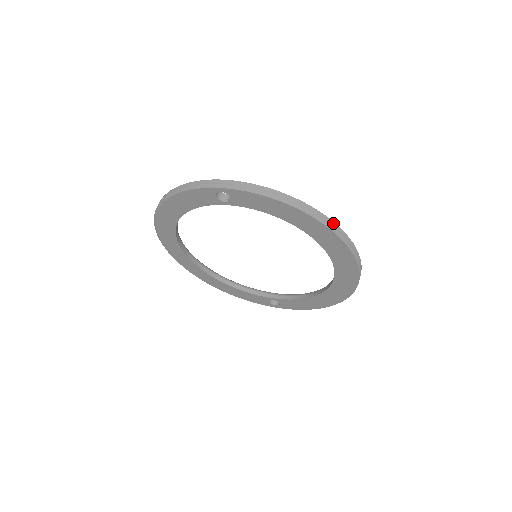
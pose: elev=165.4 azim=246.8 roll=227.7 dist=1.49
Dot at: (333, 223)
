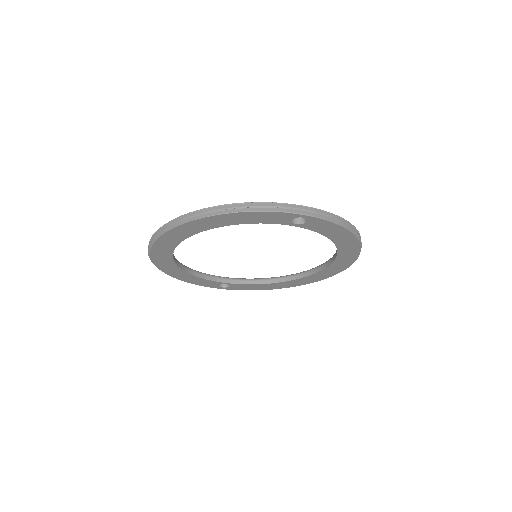
Dot at: occluded
